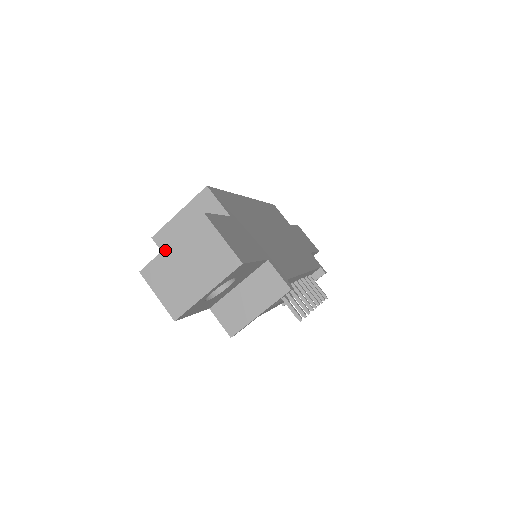
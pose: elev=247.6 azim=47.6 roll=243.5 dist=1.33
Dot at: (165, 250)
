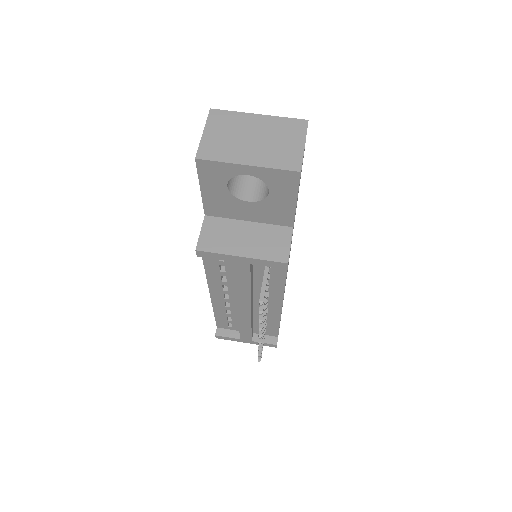
Dot at: (249, 114)
